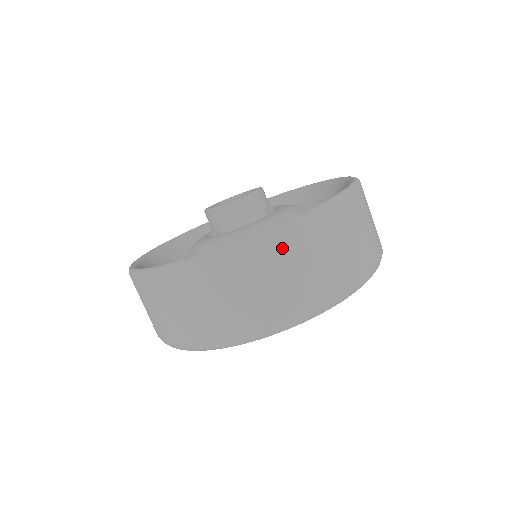
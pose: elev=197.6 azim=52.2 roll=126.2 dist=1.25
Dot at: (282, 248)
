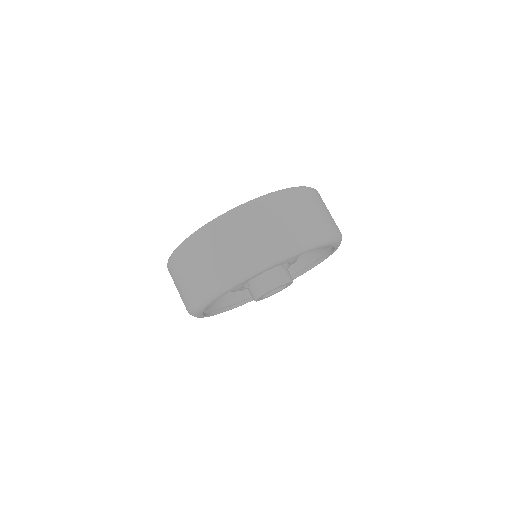
Dot at: (184, 256)
